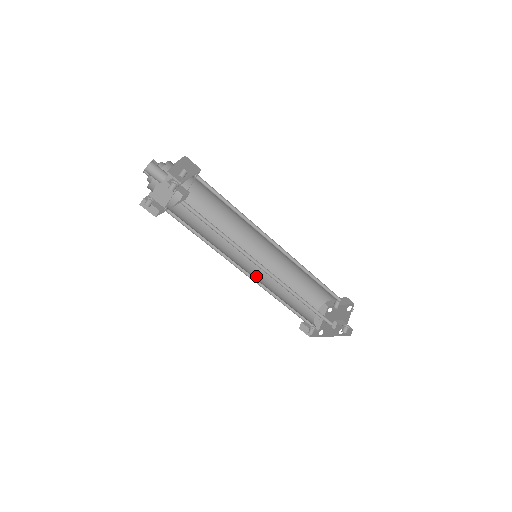
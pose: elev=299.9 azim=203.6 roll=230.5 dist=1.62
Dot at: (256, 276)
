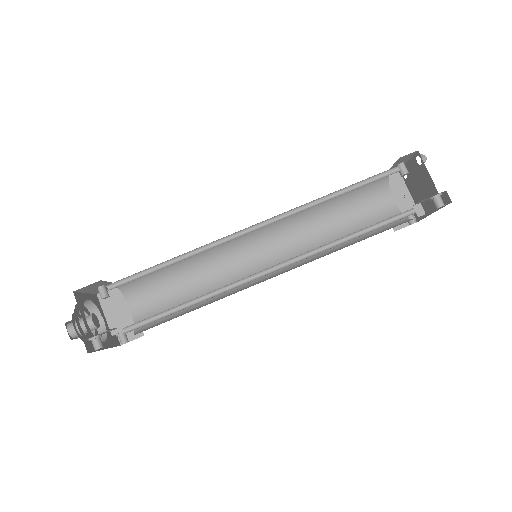
Dot at: occluded
